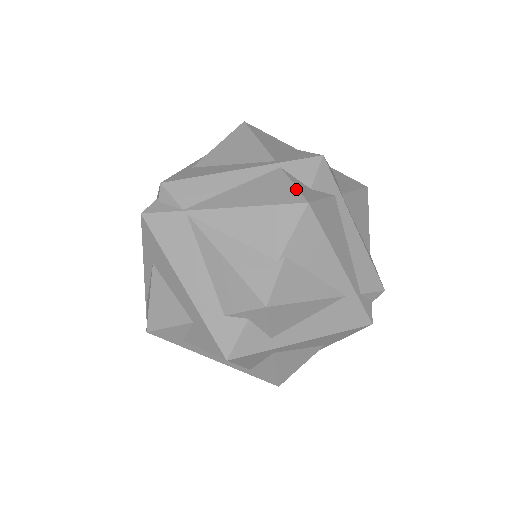
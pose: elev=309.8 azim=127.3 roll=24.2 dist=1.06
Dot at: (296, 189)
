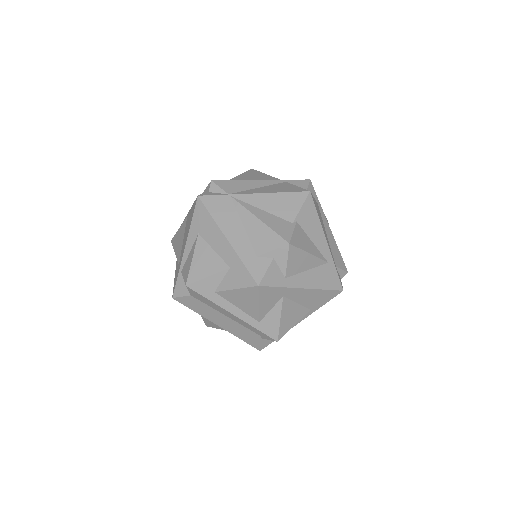
Dot at: (300, 187)
